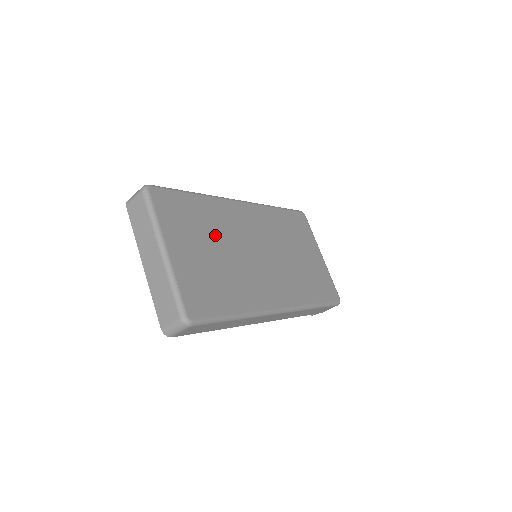
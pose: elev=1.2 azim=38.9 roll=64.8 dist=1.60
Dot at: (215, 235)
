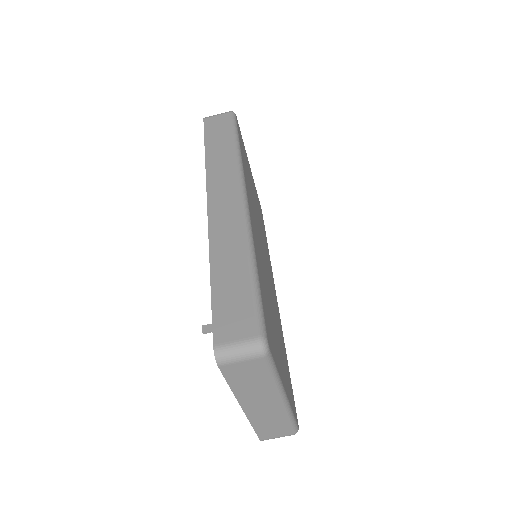
Dot at: (269, 299)
